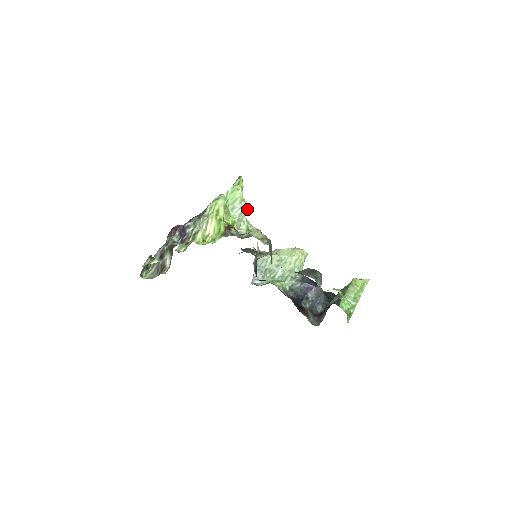
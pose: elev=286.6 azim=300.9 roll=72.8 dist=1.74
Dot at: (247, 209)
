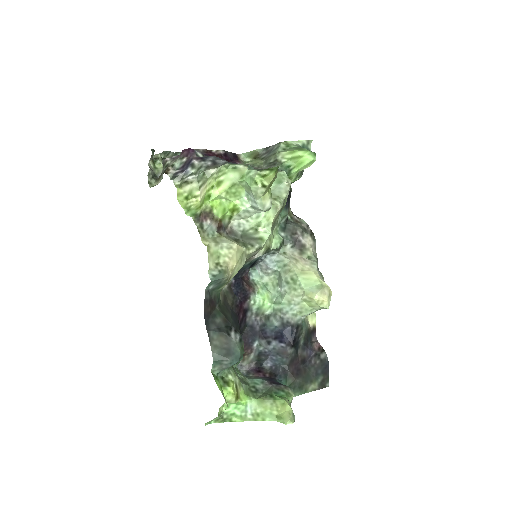
Dot at: (263, 210)
